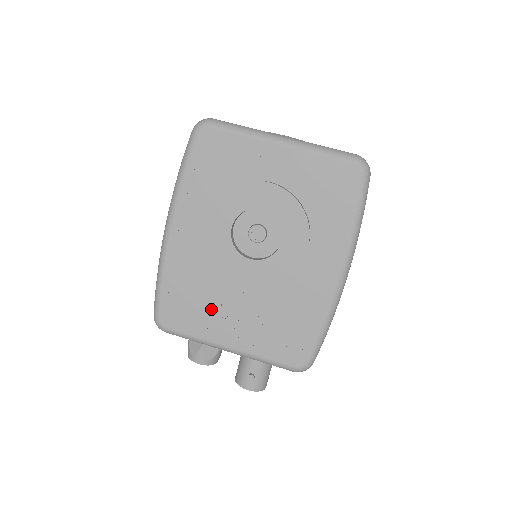
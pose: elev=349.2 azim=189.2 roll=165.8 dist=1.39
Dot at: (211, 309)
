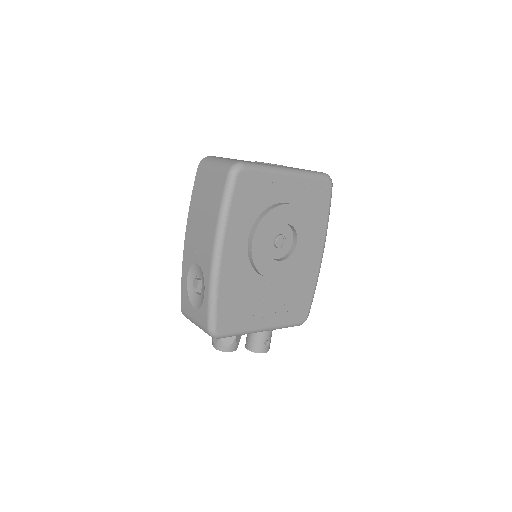
Dot at: (252, 306)
